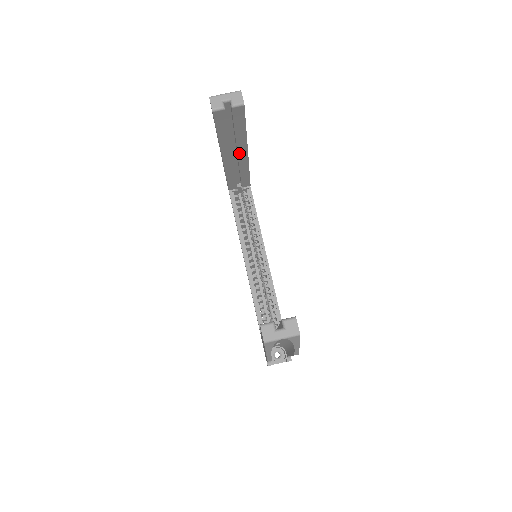
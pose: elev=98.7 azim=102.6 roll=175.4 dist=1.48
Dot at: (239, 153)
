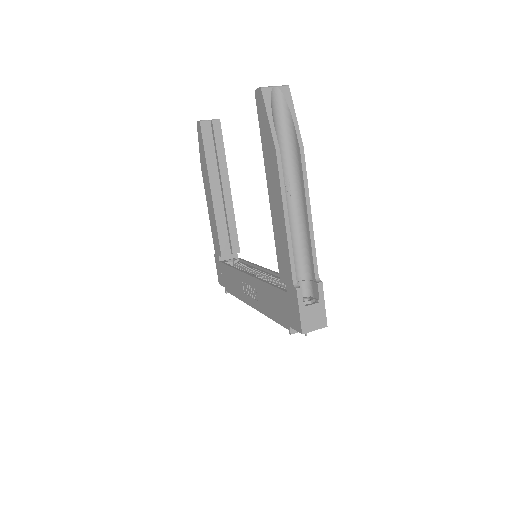
Dot at: (223, 187)
